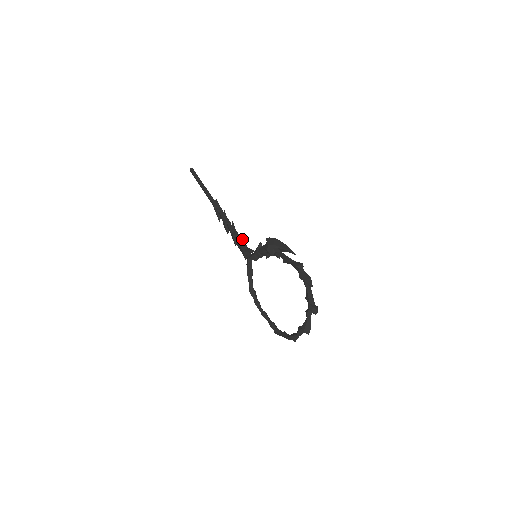
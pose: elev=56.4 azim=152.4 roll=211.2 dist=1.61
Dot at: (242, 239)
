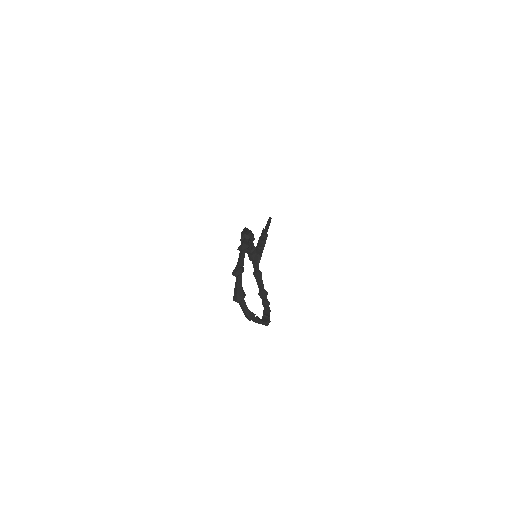
Dot at: (257, 248)
